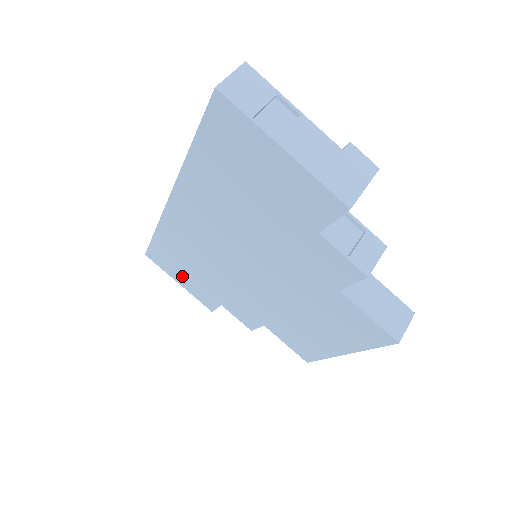
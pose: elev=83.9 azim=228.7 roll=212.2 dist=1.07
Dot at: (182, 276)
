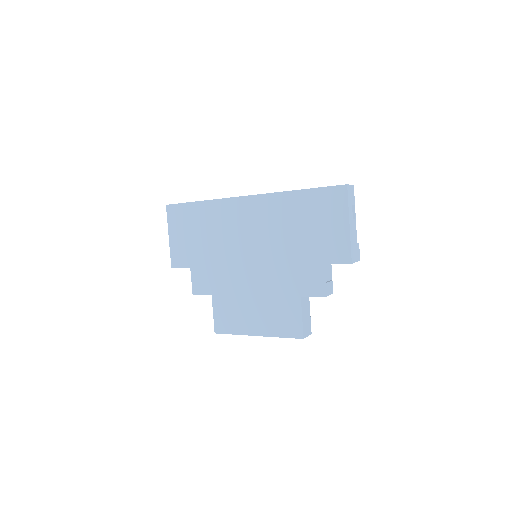
Dot at: (182, 234)
